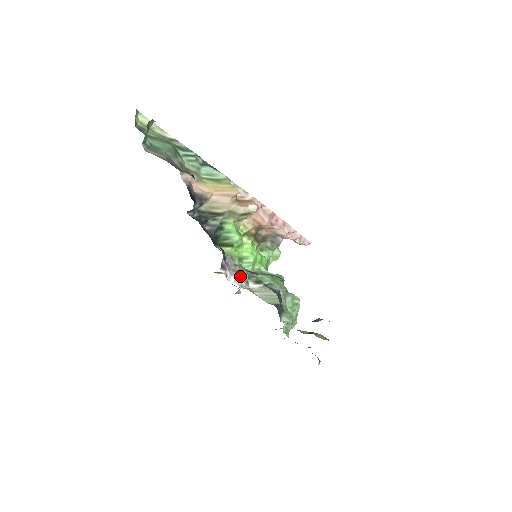
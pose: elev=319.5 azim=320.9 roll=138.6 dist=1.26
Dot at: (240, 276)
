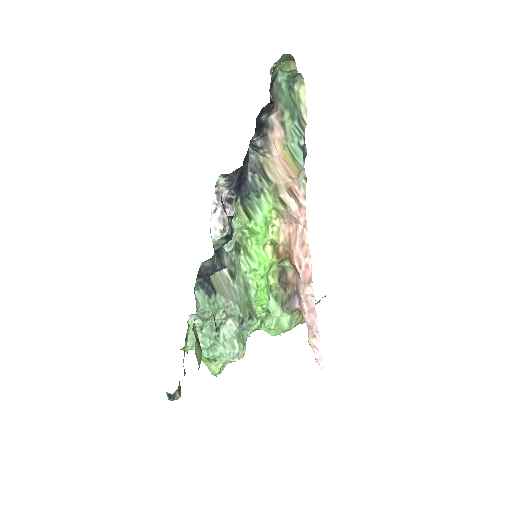
Dot at: (223, 233)
